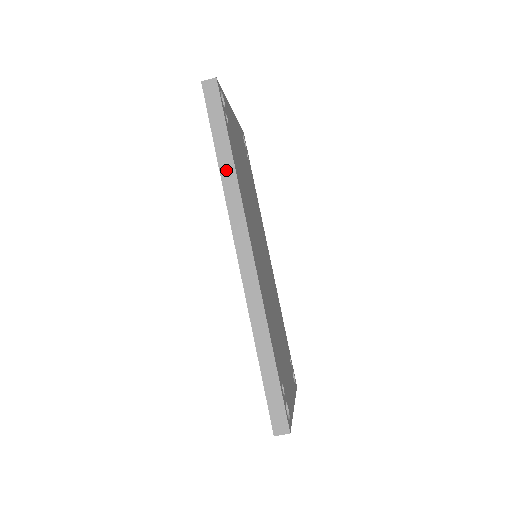
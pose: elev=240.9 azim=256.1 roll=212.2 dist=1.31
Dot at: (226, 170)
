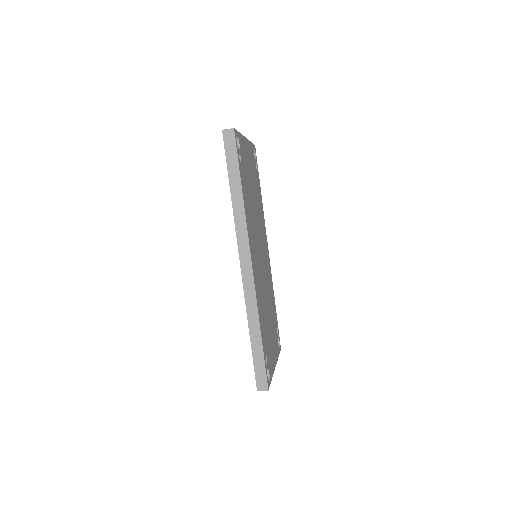
Dot at: (237, 202)
